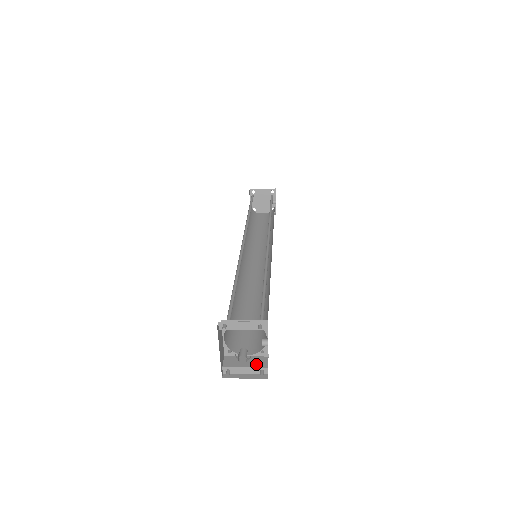
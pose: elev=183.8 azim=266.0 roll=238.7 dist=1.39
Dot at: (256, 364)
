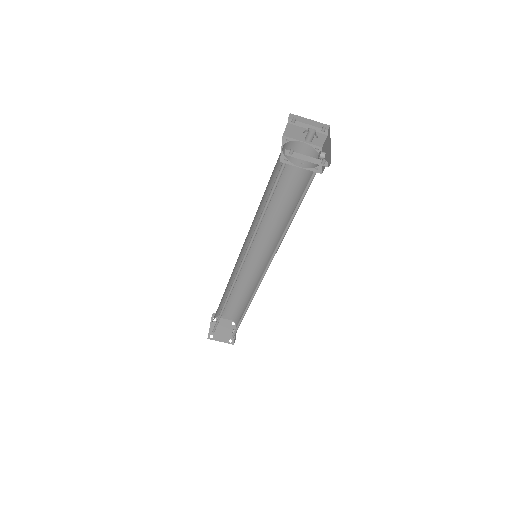
Dot at: (315, 162)
